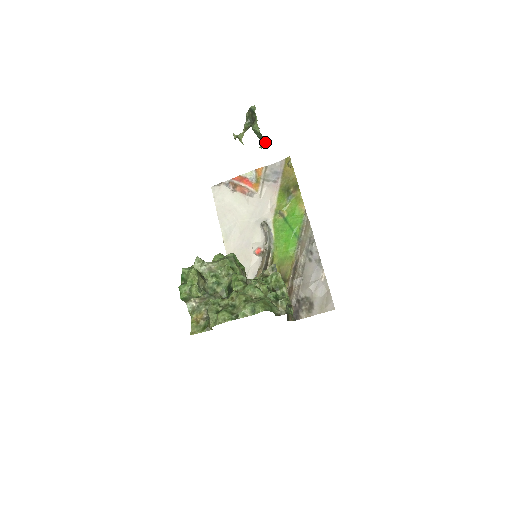
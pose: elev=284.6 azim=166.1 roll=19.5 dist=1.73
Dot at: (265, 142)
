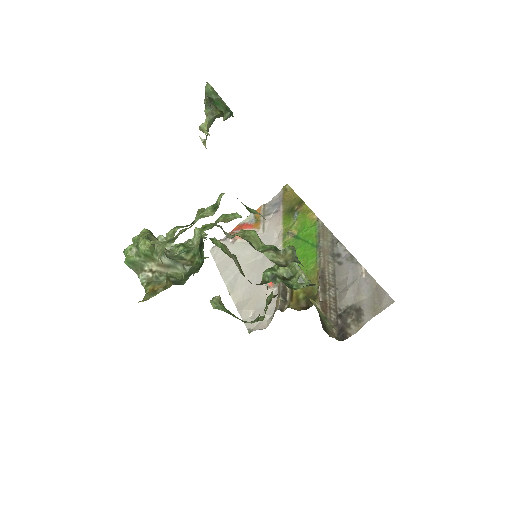
Dot at: (225, 107)
